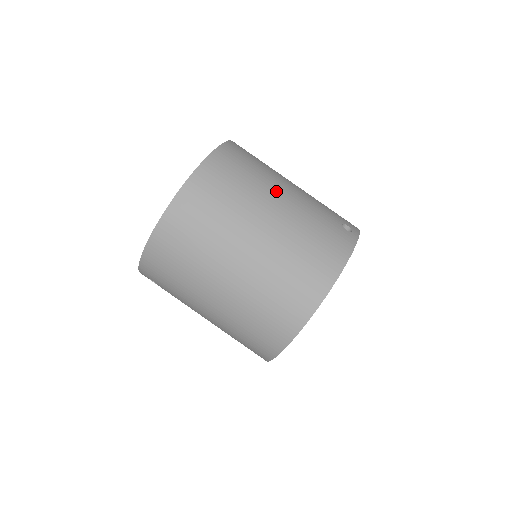
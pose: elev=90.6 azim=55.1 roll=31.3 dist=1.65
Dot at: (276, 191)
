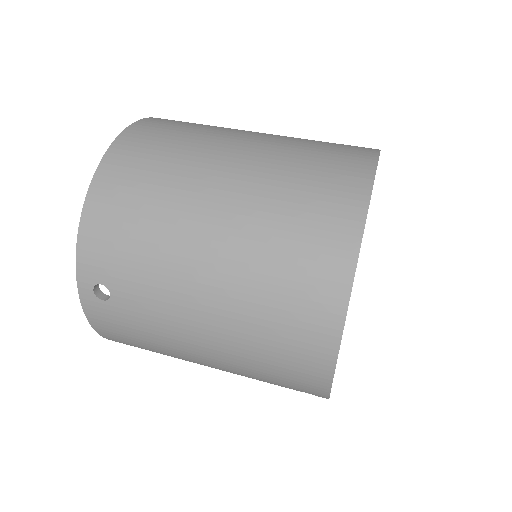
Dot at: occluded
